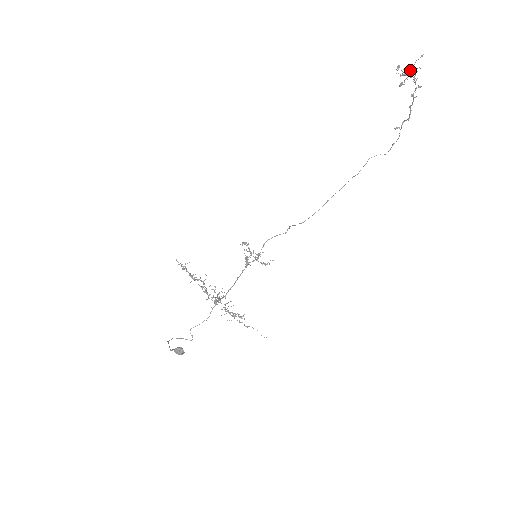
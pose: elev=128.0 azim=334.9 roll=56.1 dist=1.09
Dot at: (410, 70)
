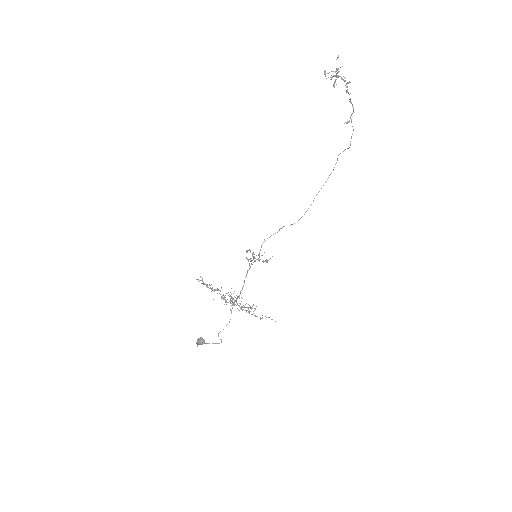
Dot at: (335, 71)
